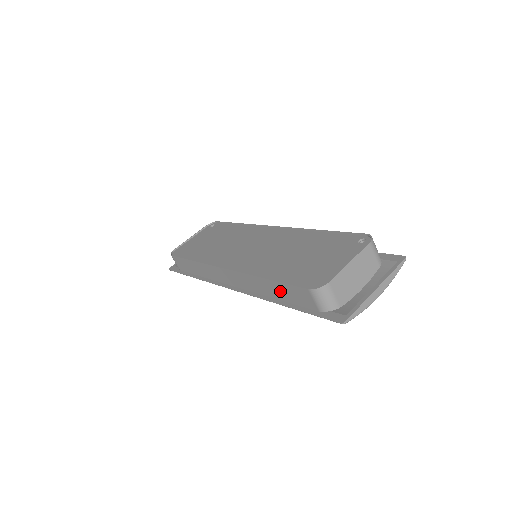
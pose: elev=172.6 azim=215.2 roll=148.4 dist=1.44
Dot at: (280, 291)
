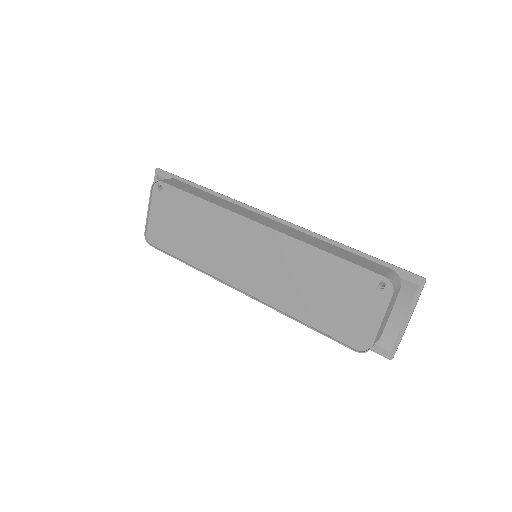
Dot at: occluded
